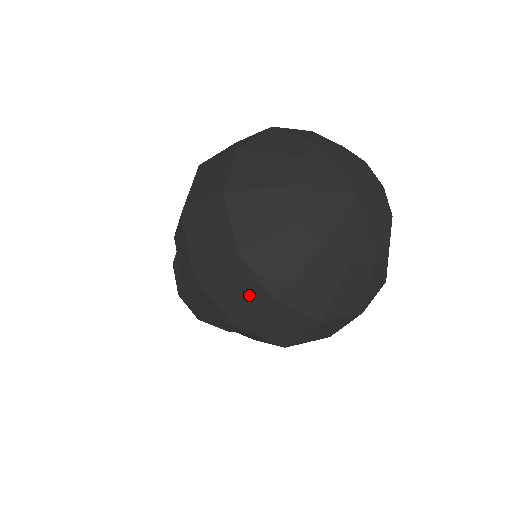
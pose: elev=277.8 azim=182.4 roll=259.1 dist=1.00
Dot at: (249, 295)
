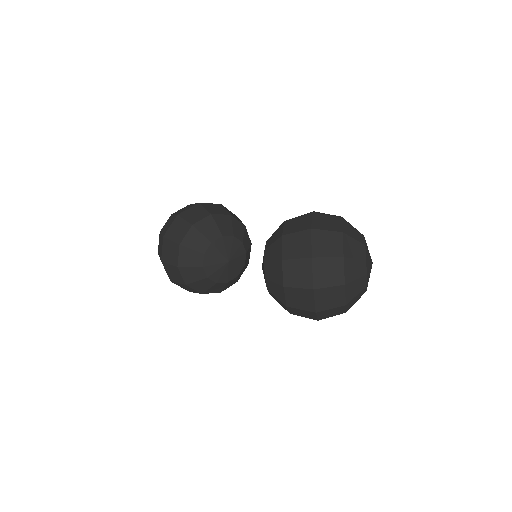
Dot at: (335, 302)
